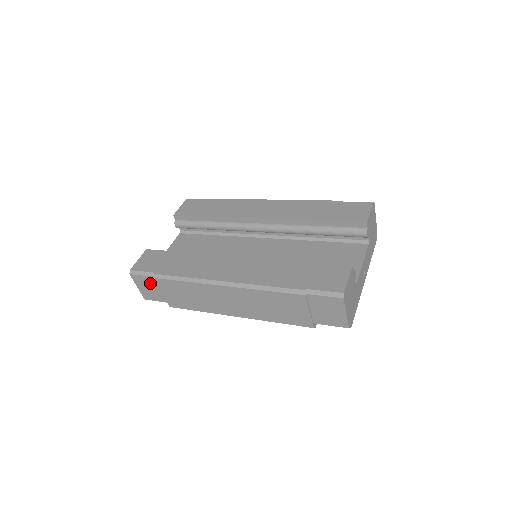
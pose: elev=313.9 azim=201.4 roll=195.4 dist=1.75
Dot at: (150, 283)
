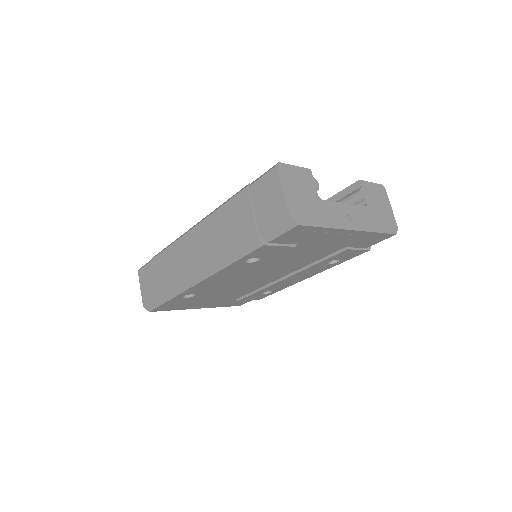
Dot at: (148, 274)
